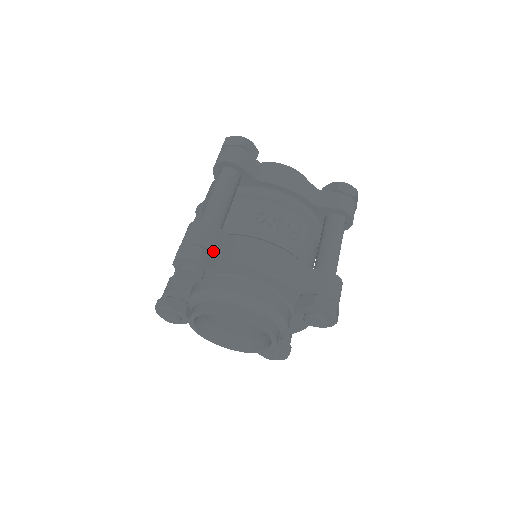
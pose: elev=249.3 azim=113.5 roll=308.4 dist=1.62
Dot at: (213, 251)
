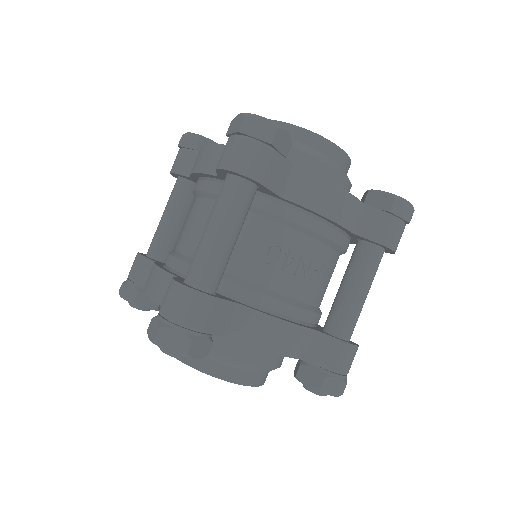
Dot at: (206, 335)
